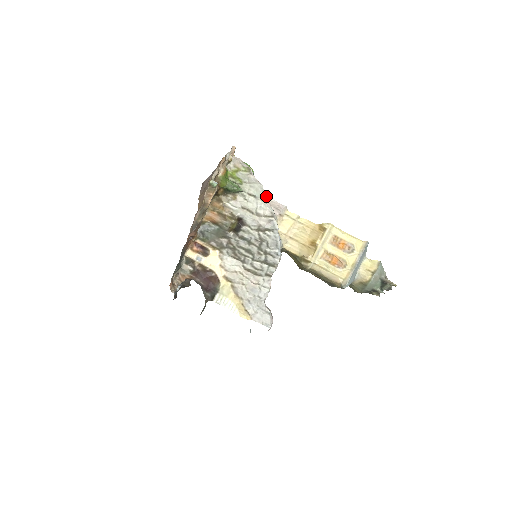
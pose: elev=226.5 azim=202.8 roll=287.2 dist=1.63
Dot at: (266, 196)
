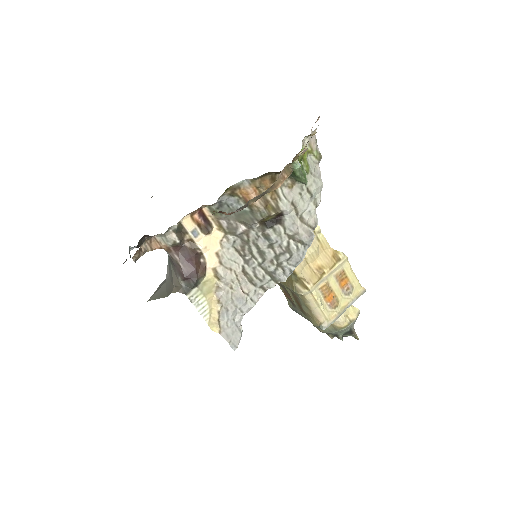
Dot at: (320, 200)
